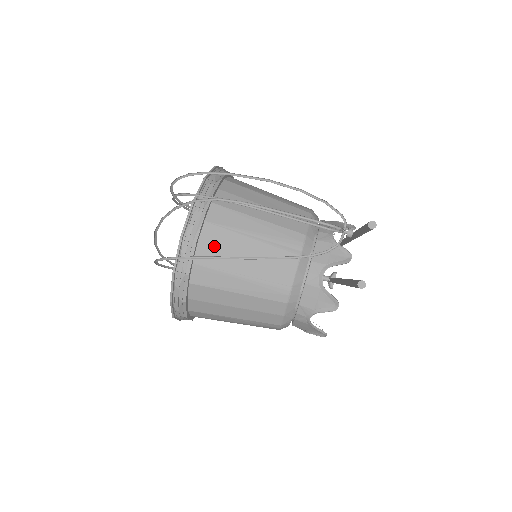
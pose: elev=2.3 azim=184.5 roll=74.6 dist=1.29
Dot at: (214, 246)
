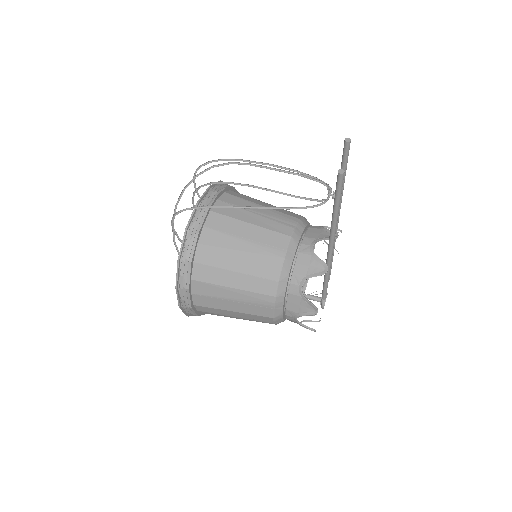
Dot at: (223, 214)
